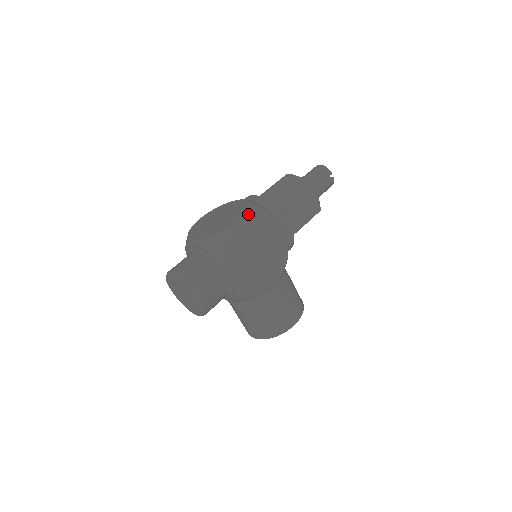
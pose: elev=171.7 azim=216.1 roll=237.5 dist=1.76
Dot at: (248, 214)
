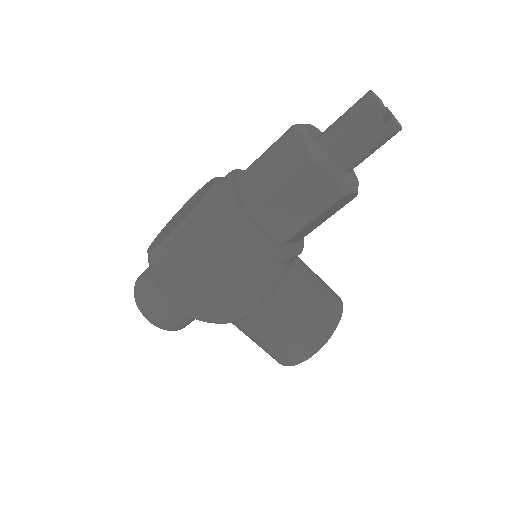
Dot at: (179, 227)
